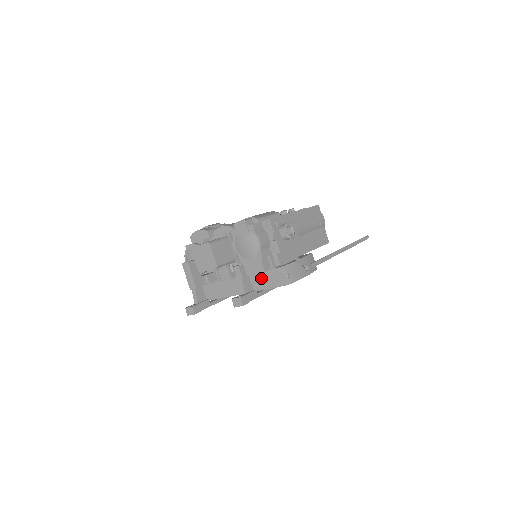
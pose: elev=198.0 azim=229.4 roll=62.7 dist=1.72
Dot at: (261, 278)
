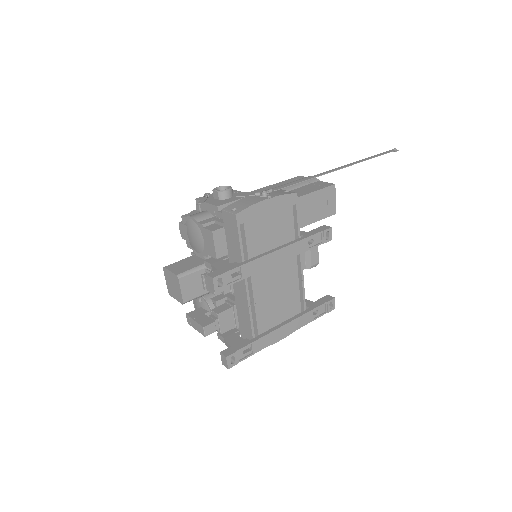
Dot at: (231, 248)
